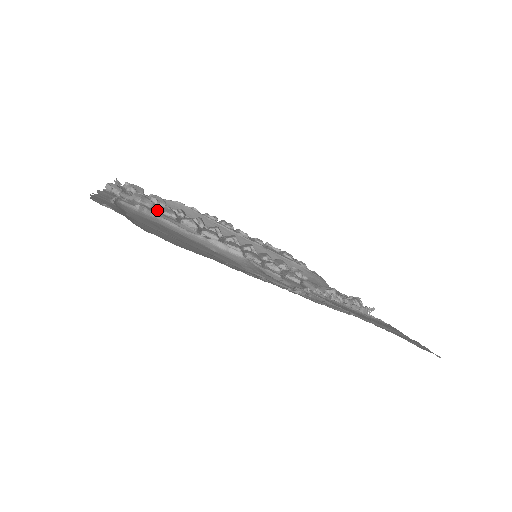
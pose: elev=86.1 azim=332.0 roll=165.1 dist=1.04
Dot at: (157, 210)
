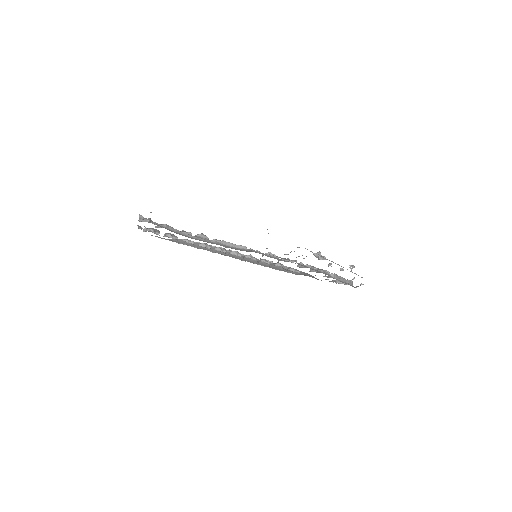
Dot at: occluded
